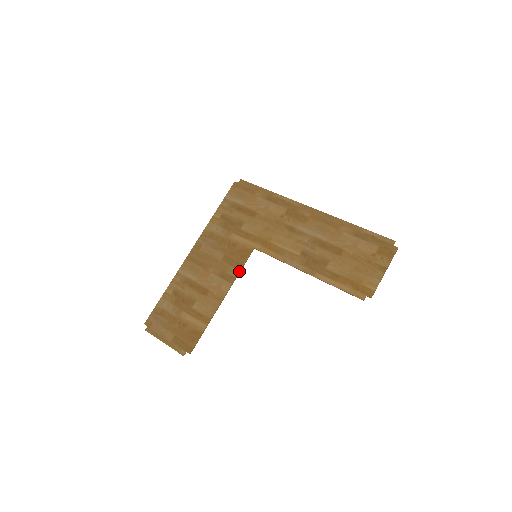
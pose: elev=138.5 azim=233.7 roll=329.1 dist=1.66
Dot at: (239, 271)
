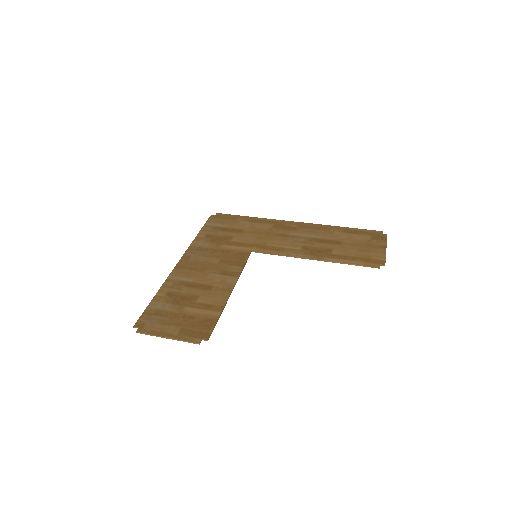
Dot at: (242, 267)
